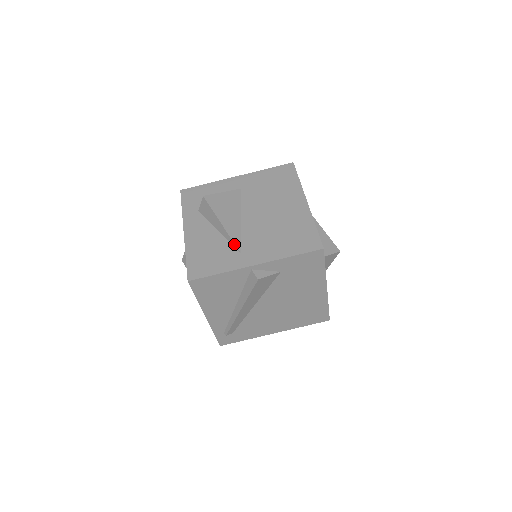
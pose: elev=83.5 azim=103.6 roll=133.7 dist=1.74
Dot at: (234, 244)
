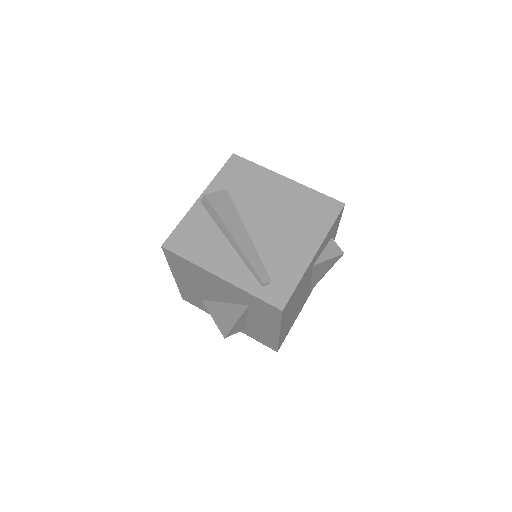
Dot at: occluded
